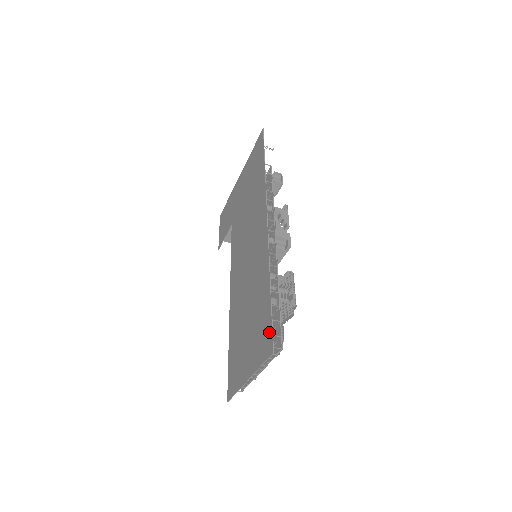
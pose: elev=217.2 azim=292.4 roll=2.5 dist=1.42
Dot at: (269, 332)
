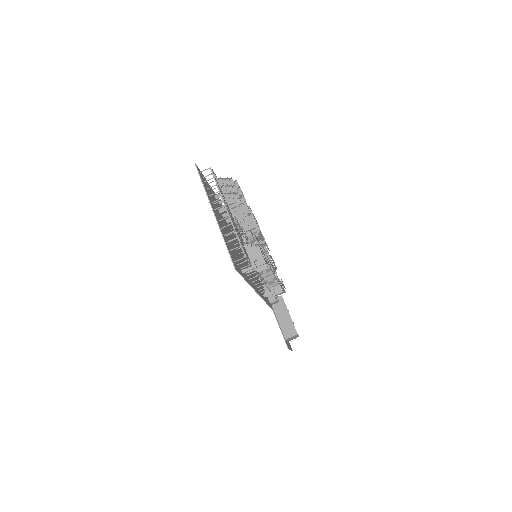
Dot at: occluded
